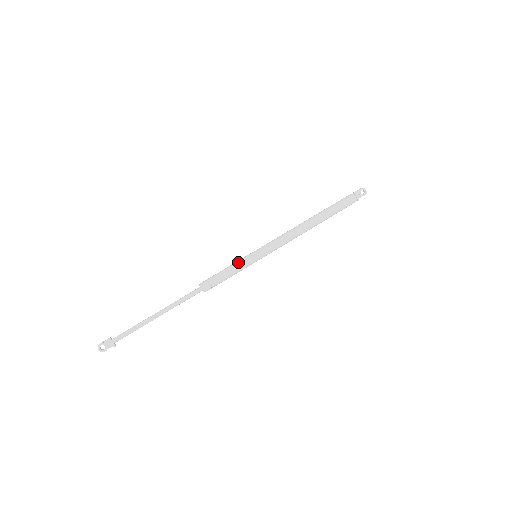
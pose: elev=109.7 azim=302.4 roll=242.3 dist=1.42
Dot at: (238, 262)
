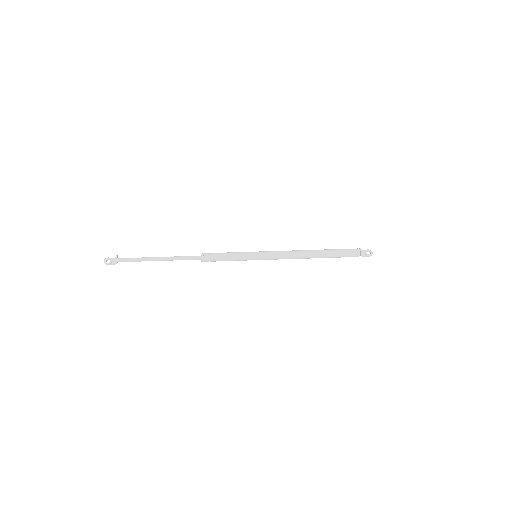
Dot at: (239, 252)
